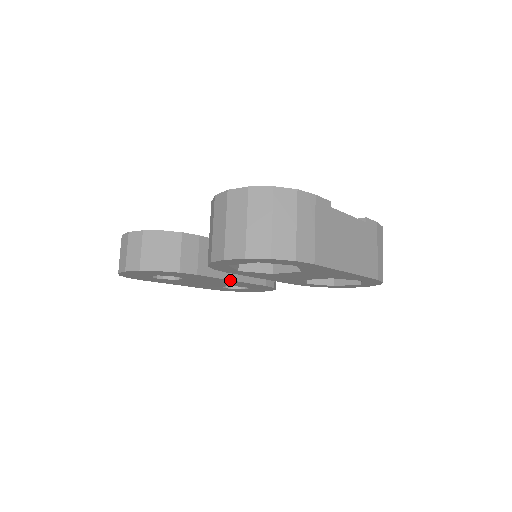
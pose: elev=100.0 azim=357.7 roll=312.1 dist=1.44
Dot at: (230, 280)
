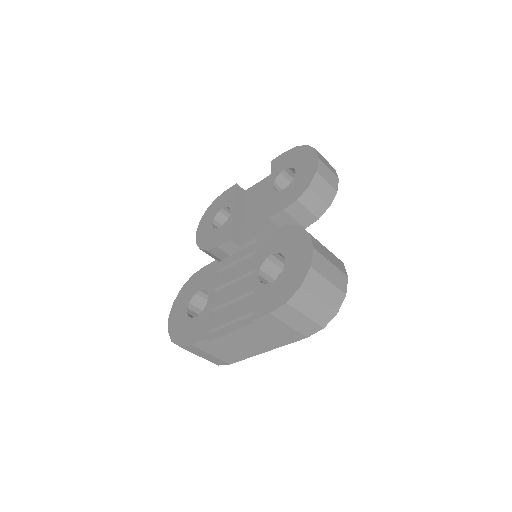
Dot at: occluded
